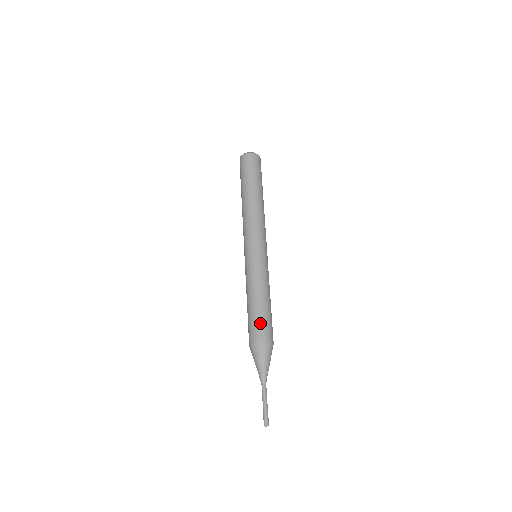
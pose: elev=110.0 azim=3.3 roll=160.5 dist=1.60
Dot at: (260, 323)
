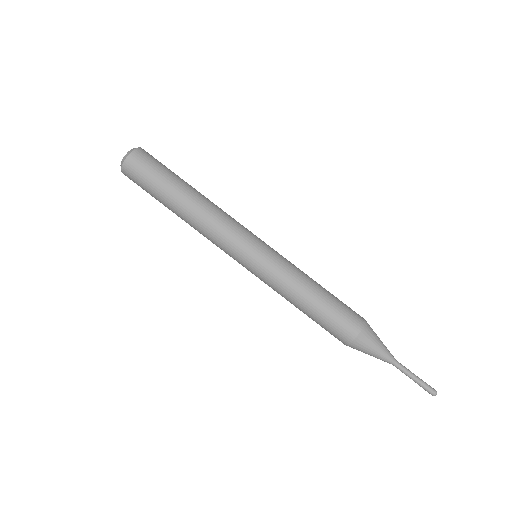
Dot at: (331, 325)
